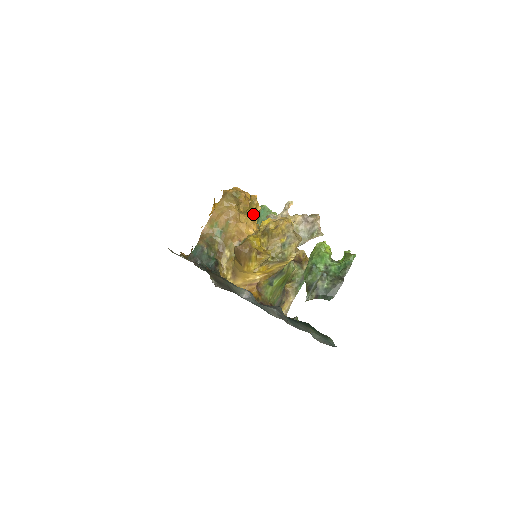
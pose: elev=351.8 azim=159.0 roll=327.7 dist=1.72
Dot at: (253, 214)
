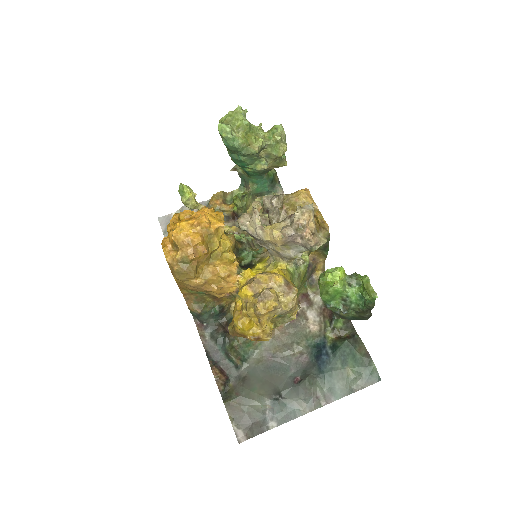
Dot at: (220, 243)
